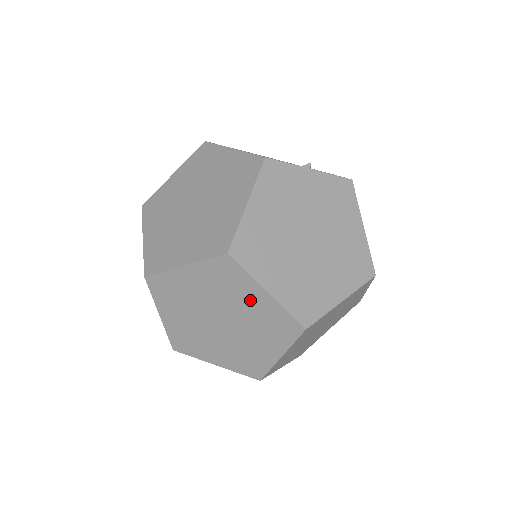
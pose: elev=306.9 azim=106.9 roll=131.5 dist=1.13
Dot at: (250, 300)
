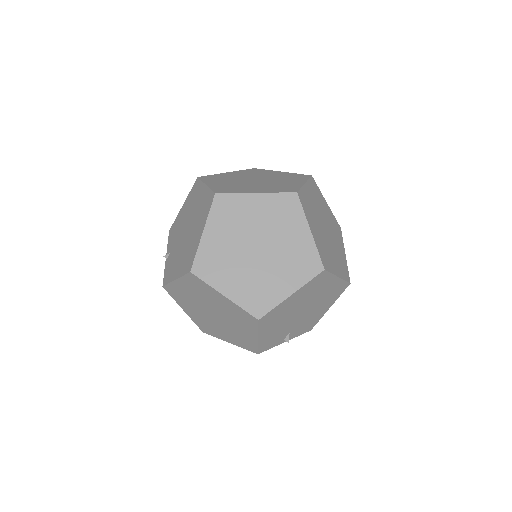
Dot at: (272, 174)
